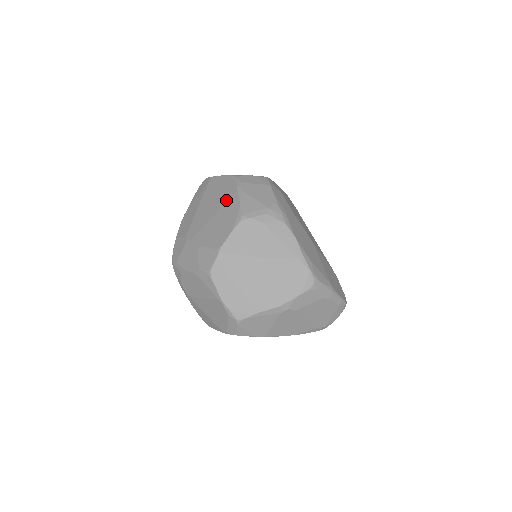
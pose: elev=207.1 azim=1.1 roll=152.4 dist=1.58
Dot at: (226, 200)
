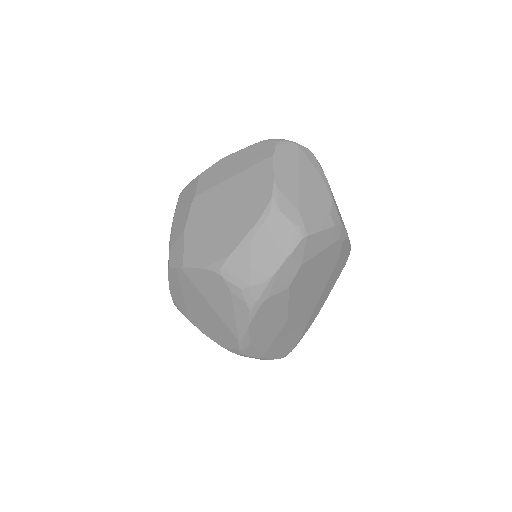
Dot at: (236, 224)
